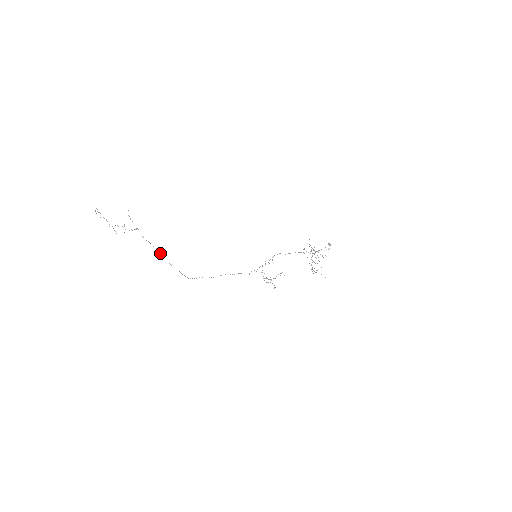
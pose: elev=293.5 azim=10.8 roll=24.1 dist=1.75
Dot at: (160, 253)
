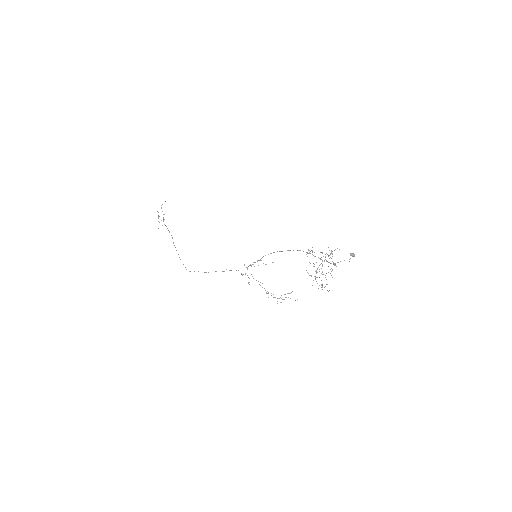
Dot at: occluded
